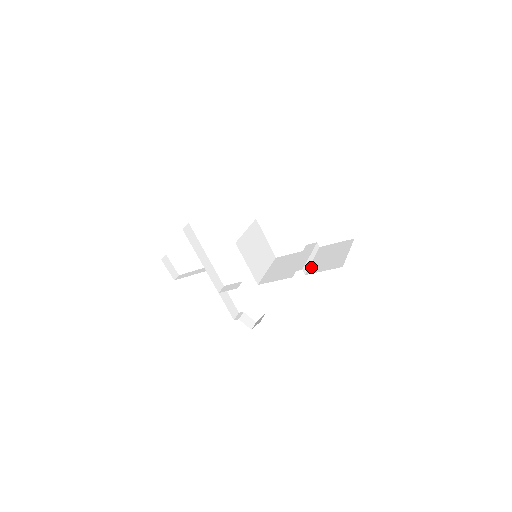
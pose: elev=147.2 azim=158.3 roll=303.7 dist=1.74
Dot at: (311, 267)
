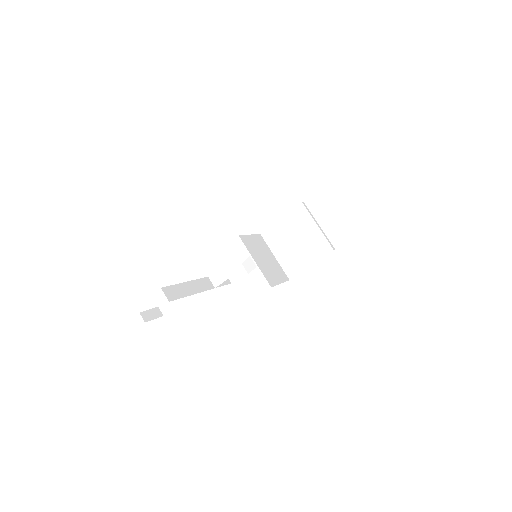
Dot at: (330, 237)
